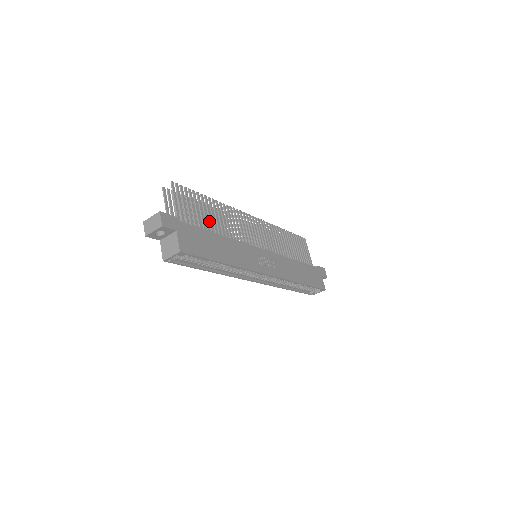
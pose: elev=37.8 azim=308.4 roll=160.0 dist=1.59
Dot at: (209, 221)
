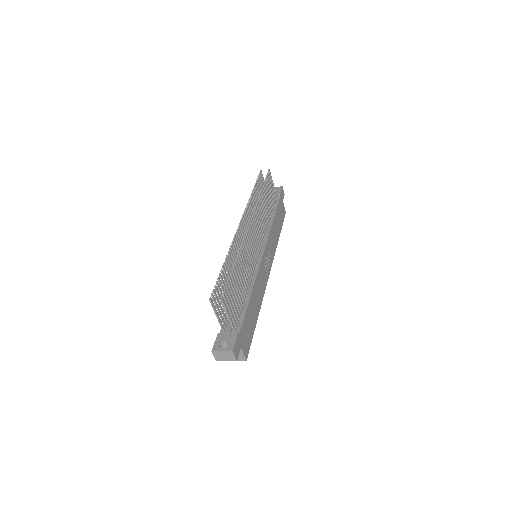
Dot at: (241, 289)
